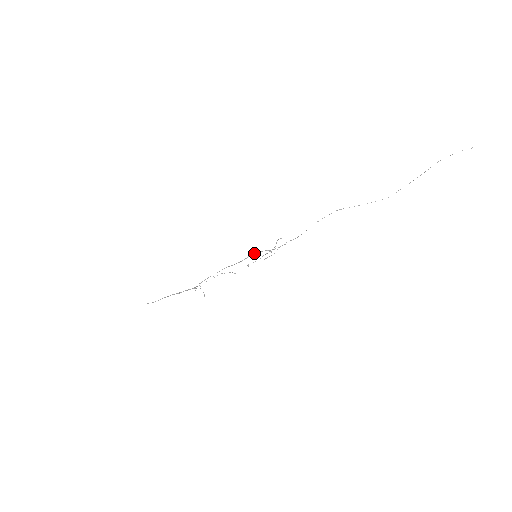
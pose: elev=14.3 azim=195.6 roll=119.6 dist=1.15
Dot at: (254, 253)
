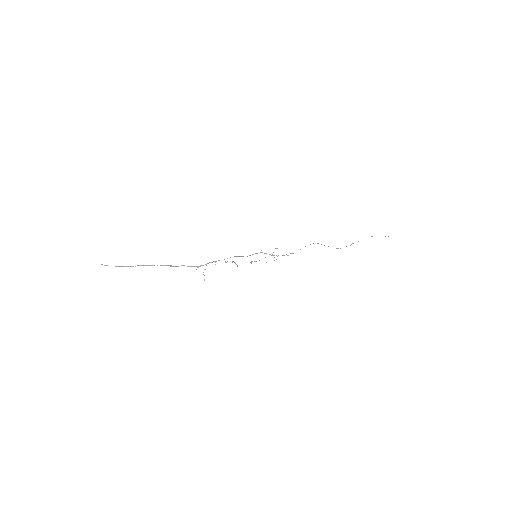
Dot at: occluded
